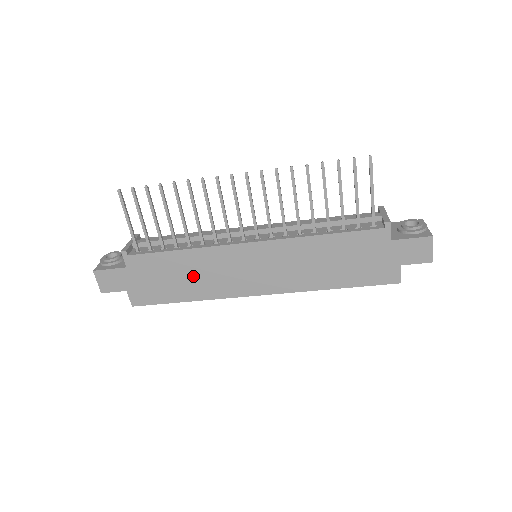
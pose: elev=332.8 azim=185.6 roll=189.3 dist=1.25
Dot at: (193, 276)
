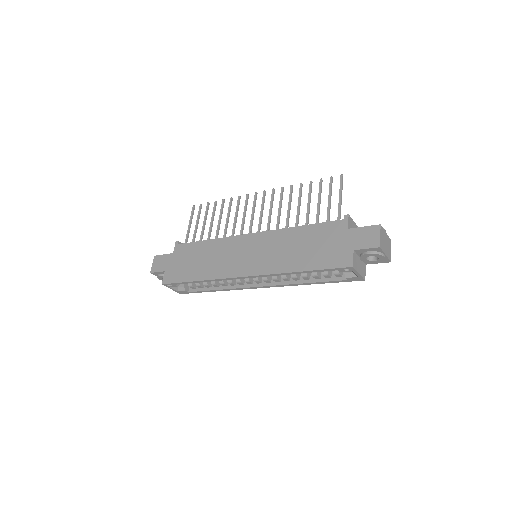
Dot at: (208, 260)
